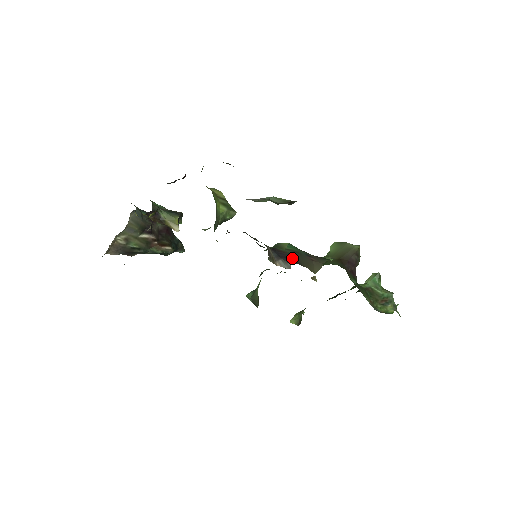
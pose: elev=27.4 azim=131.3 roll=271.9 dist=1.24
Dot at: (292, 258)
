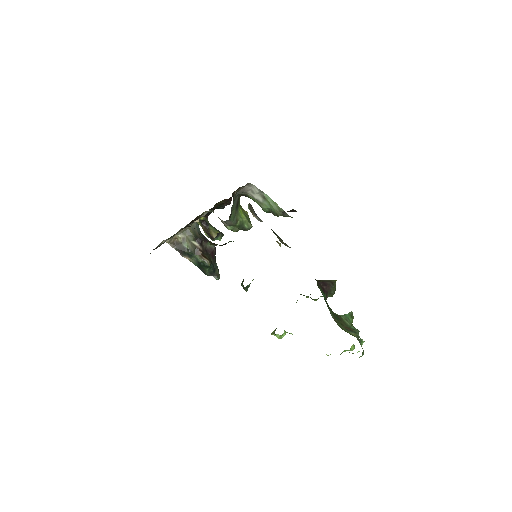
Dot at: occluded
